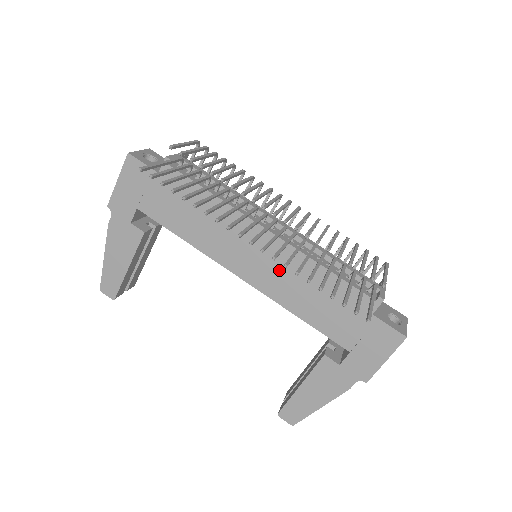
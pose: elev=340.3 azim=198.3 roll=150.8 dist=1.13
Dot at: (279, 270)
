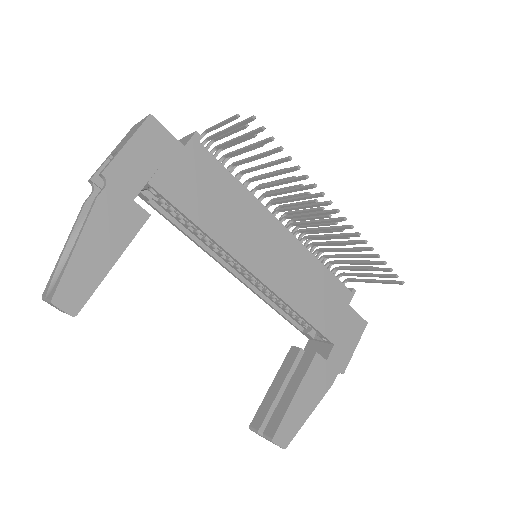
Dot at: (288, 265)
